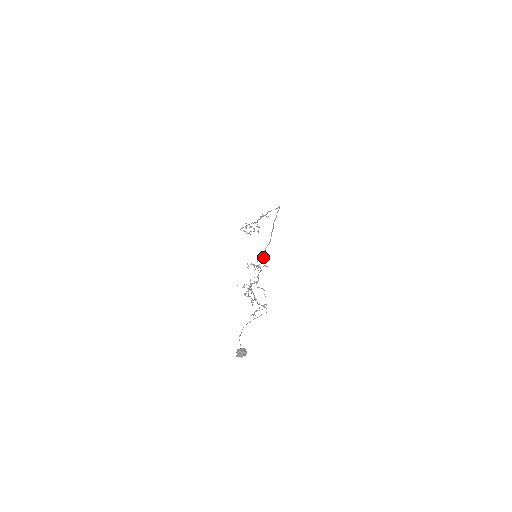
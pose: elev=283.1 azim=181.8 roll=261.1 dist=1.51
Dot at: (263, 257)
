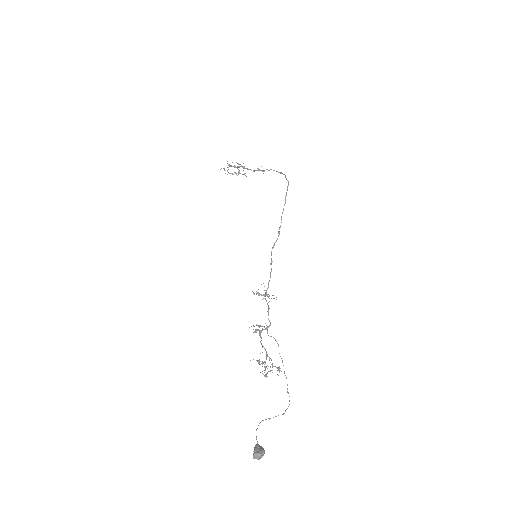
Dot at: (270, 275)
